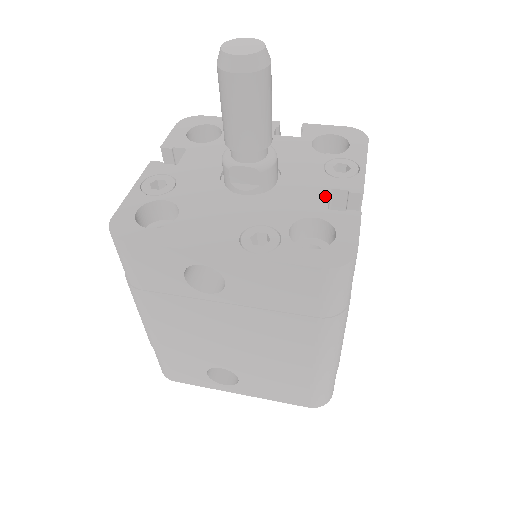
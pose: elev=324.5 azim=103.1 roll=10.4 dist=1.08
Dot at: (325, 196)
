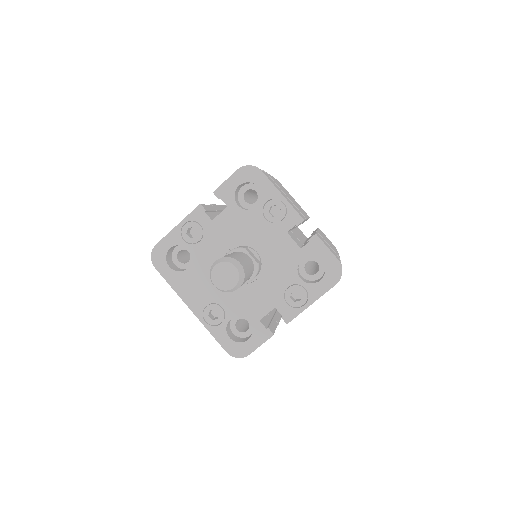
Dot at: (267, 311)
